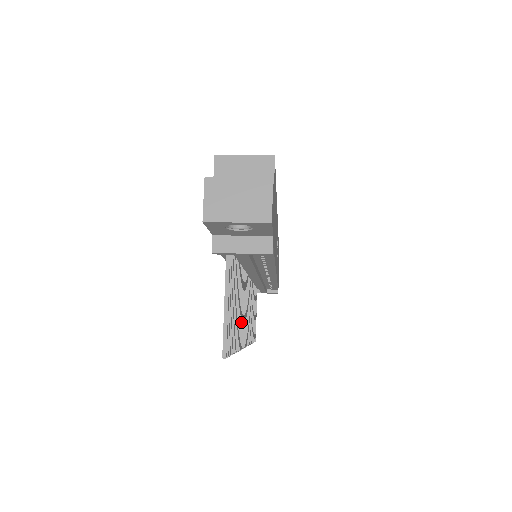
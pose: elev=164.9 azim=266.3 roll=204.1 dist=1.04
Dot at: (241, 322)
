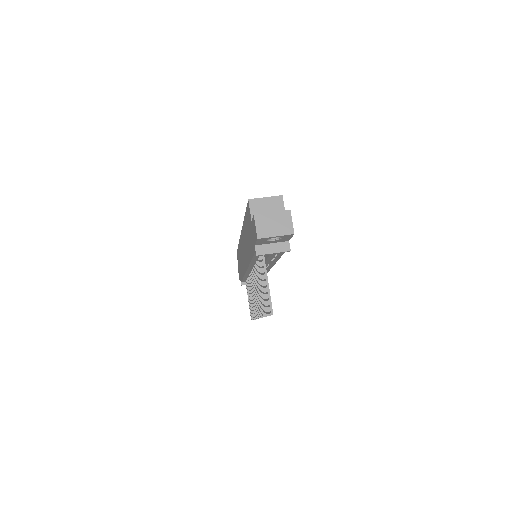
Dot at: occluded
